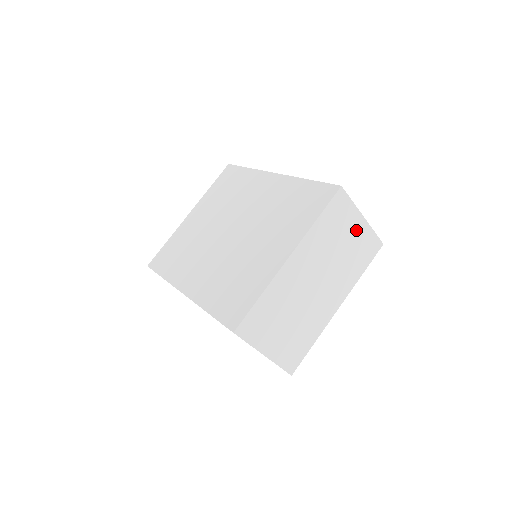
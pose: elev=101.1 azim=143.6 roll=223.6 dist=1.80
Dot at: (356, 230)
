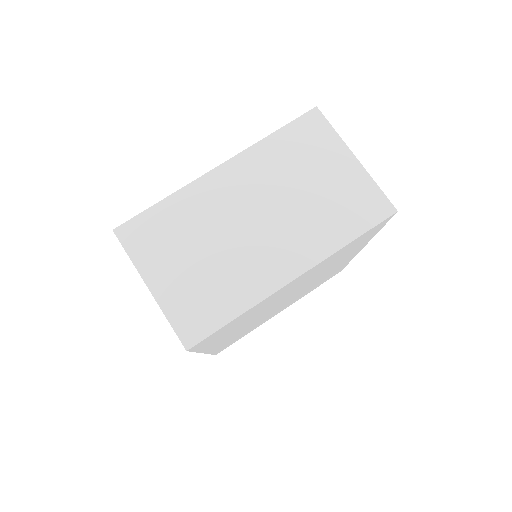
Dot at: (340, 171)
